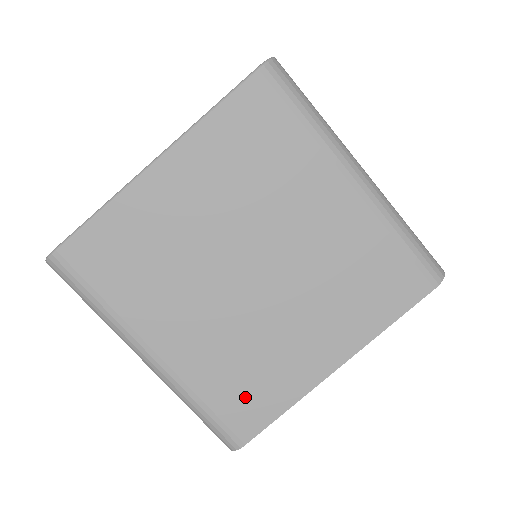
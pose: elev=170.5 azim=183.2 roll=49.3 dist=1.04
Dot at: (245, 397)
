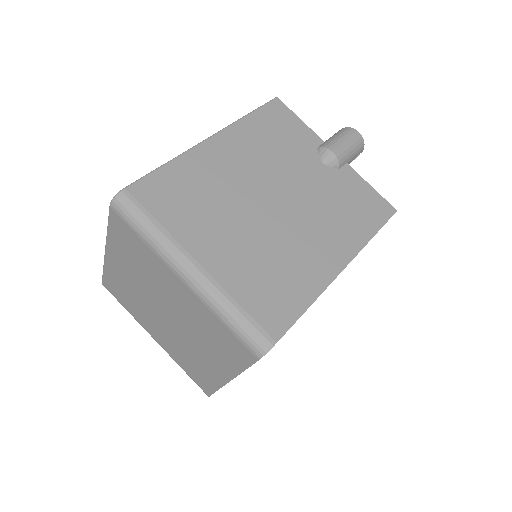
Dot at: (197, 375)
